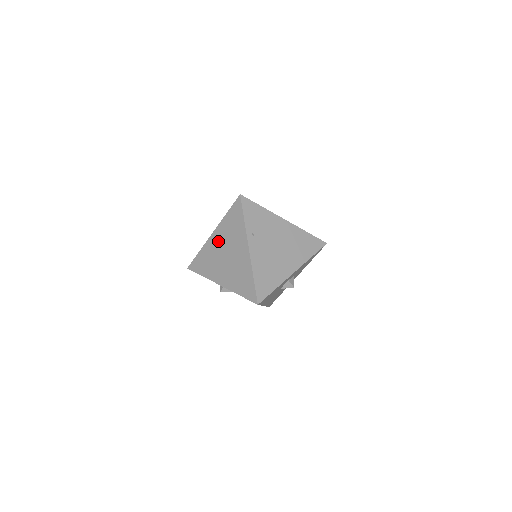
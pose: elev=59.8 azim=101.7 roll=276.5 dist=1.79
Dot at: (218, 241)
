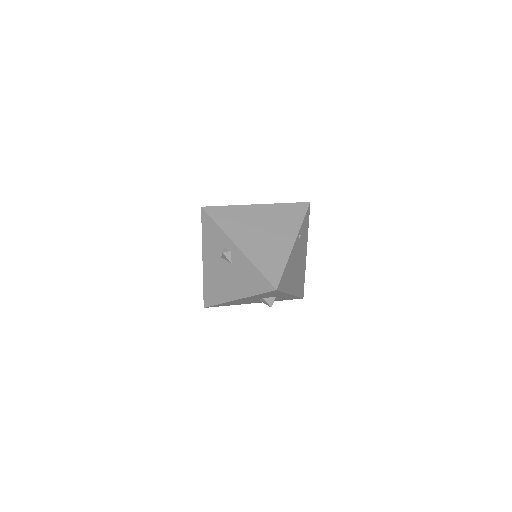
Dot at: (261, 214)
